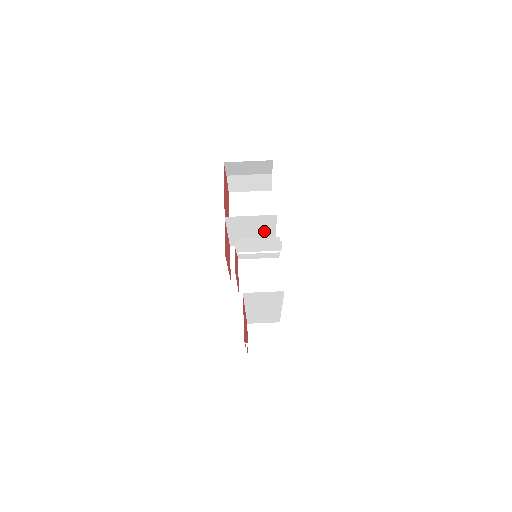
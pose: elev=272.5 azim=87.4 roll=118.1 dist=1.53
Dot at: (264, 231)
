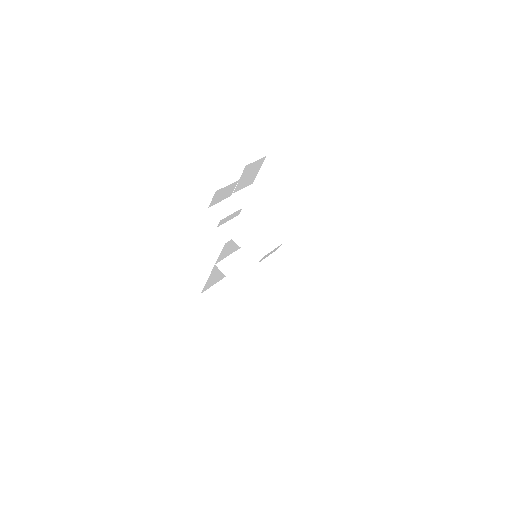
Dot at: (256, 274)
